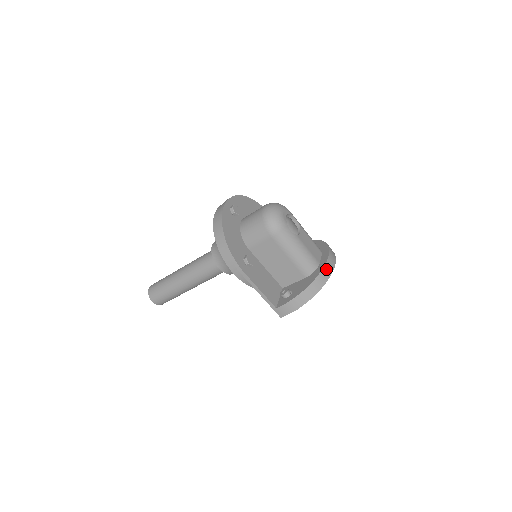
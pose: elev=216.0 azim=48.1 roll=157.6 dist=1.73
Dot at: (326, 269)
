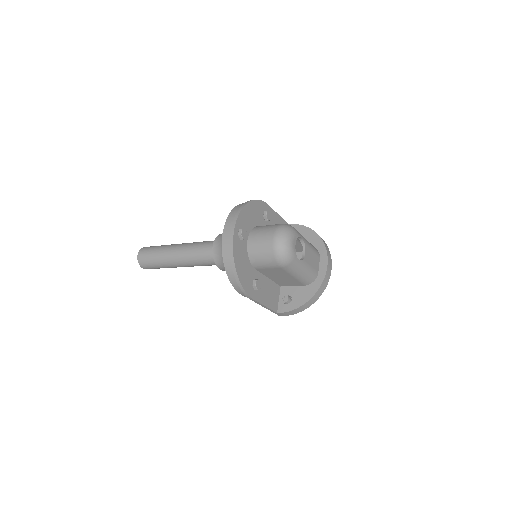
Dot at: (325, 281)
